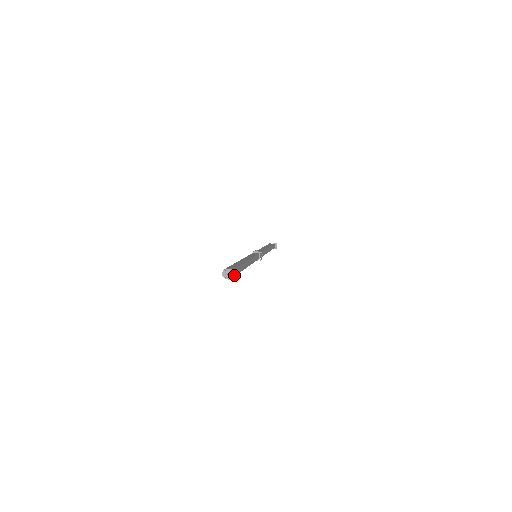
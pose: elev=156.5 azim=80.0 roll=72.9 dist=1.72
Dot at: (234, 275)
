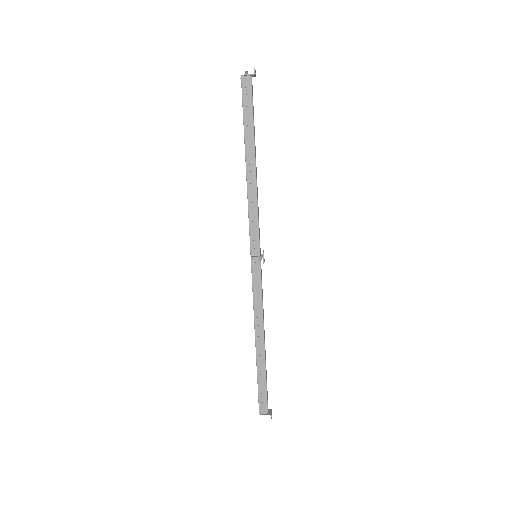
Dot at: occluded
